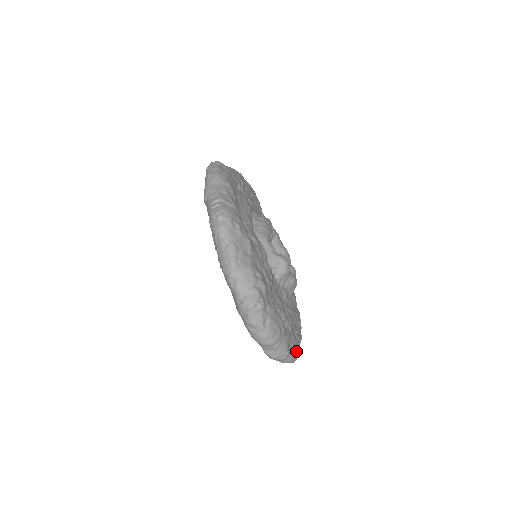
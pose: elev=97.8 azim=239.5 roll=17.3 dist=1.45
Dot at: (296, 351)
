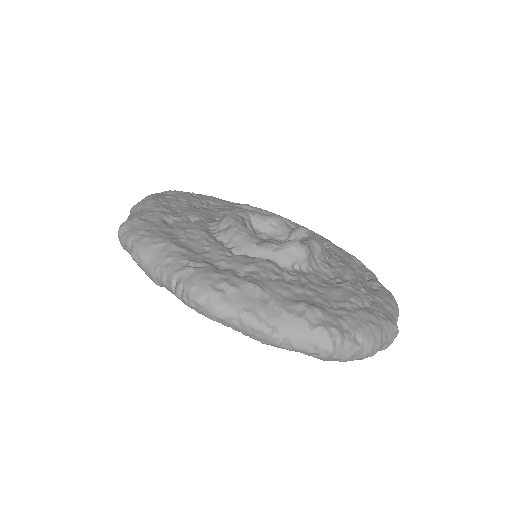
Dot at: (392, 304)
